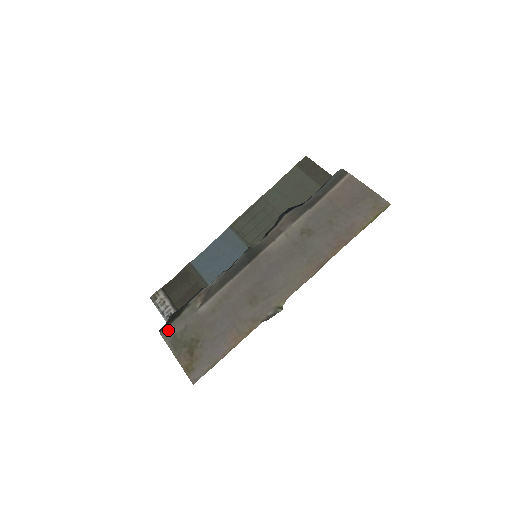
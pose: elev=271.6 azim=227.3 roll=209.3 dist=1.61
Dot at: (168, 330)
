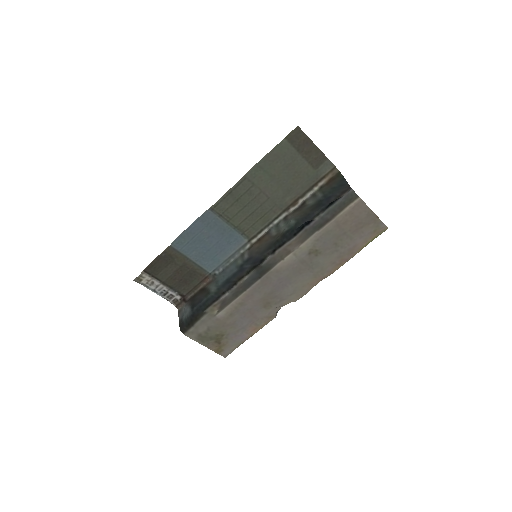
Dot at: (192, 332)
